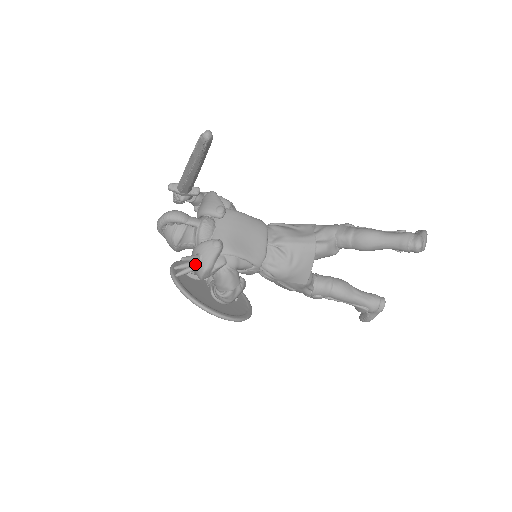
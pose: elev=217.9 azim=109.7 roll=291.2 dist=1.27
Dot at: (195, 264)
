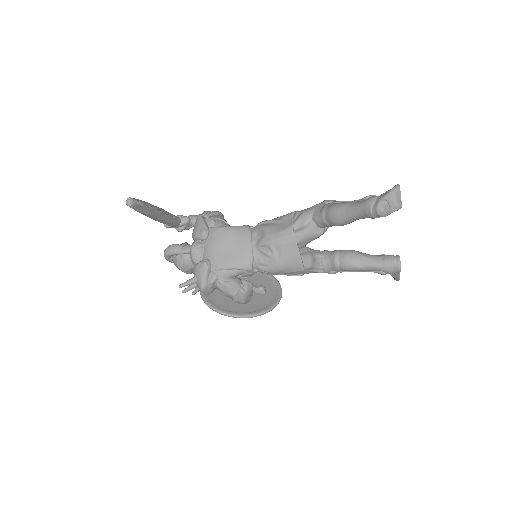
Dot at: (197, 284)
